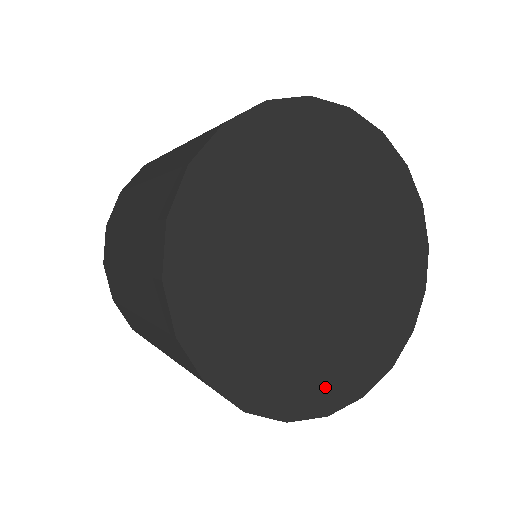
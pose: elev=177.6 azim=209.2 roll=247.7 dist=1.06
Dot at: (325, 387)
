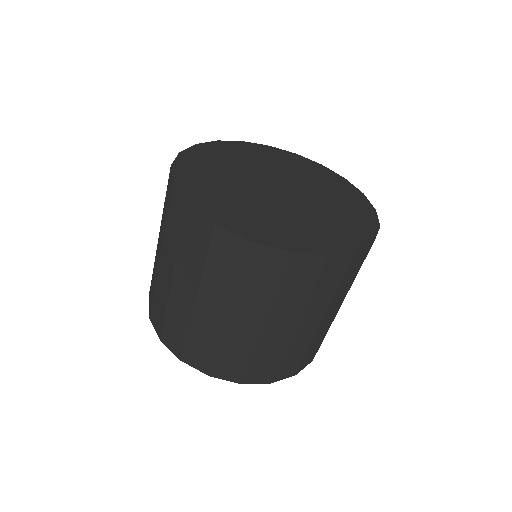
Dot at: (354, 231)
